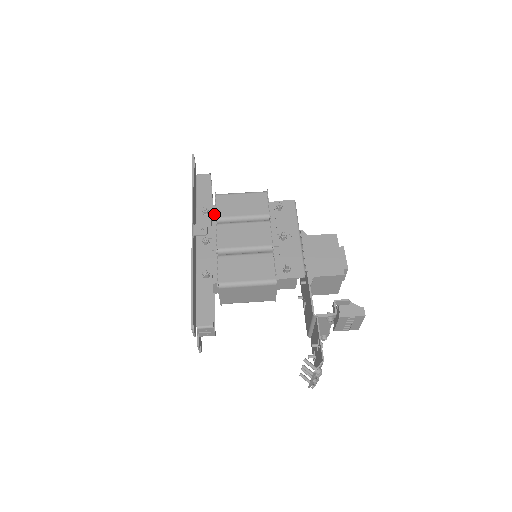
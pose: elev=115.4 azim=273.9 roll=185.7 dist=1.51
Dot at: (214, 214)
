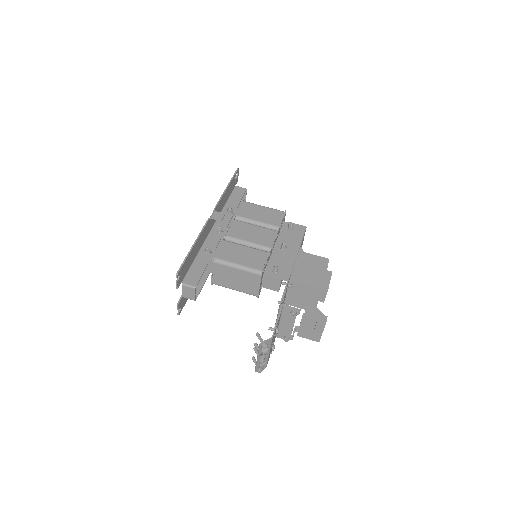
Dot at: occluded
